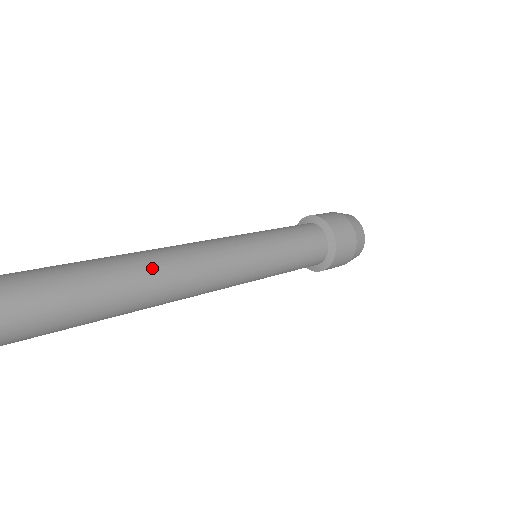
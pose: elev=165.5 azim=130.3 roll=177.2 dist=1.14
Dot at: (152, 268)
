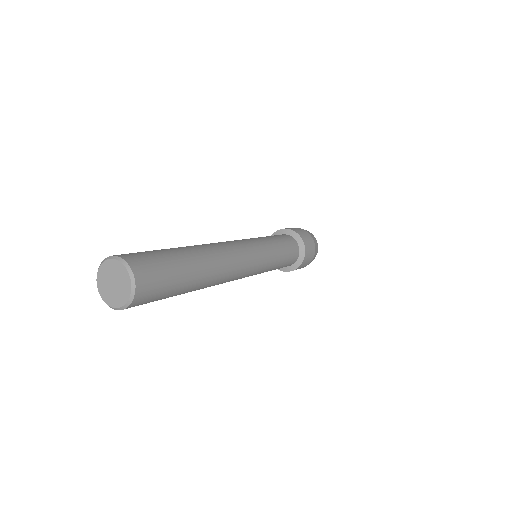
Dot at: (199, 246)
